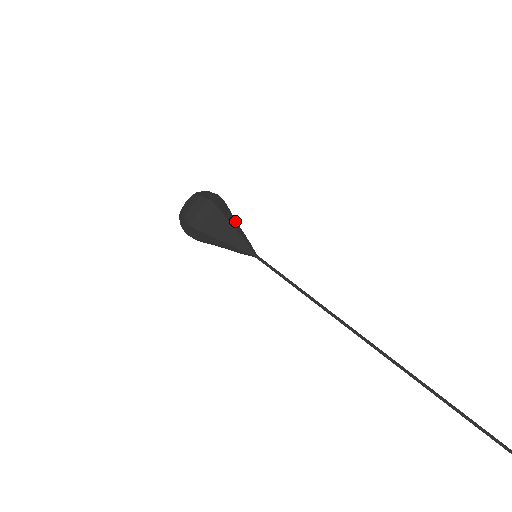
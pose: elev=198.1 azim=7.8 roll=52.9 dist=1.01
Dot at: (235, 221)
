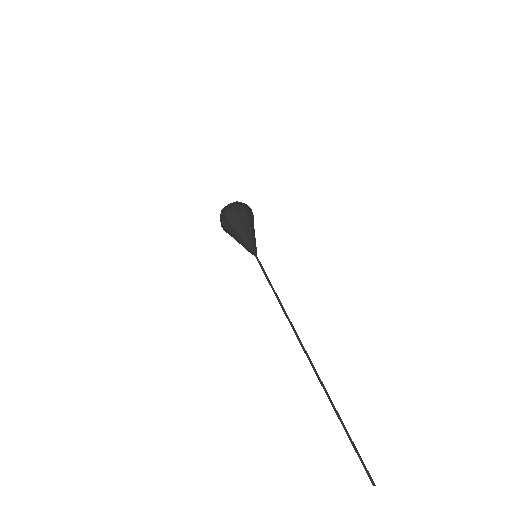
Dot at: (254, 229)
